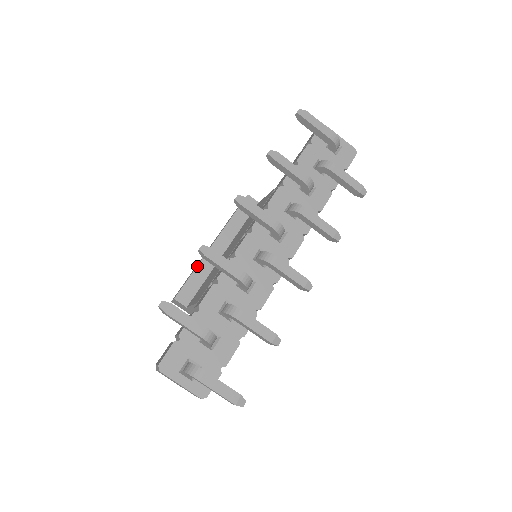
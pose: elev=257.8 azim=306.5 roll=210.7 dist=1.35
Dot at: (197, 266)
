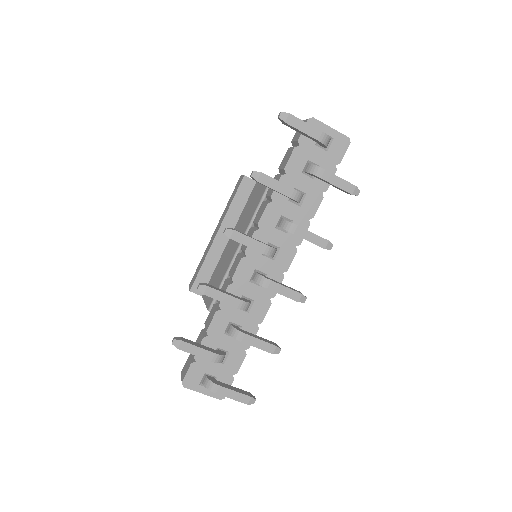
Dot at: (205, 258)
